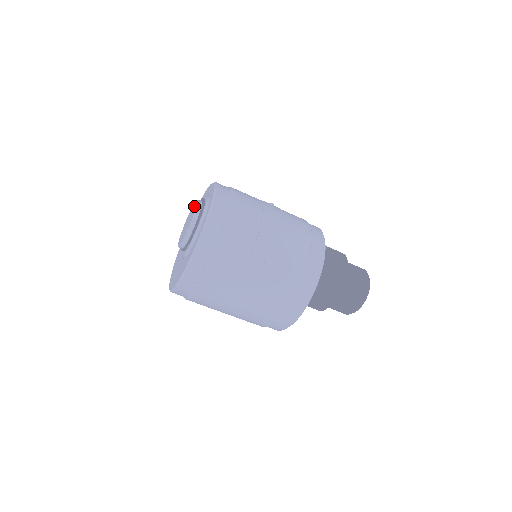
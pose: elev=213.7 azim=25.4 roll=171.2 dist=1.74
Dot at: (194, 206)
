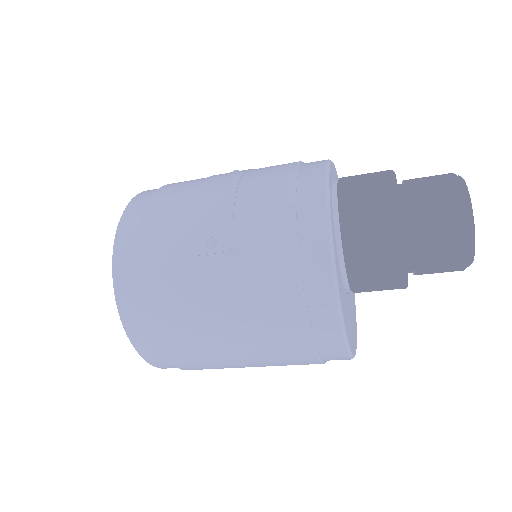
Dot at: occluded
